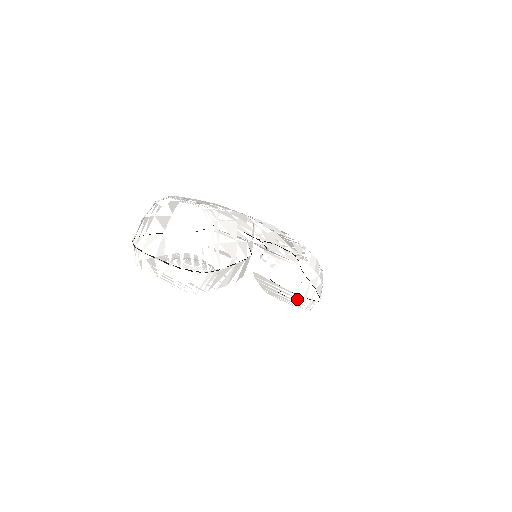
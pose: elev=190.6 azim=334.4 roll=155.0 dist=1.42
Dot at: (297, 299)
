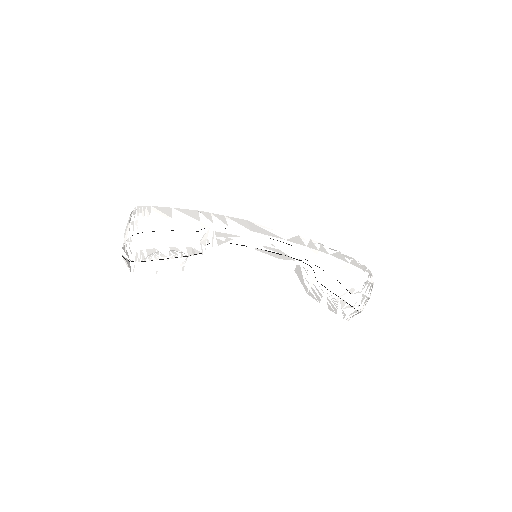
Dot at: (353, 306)
